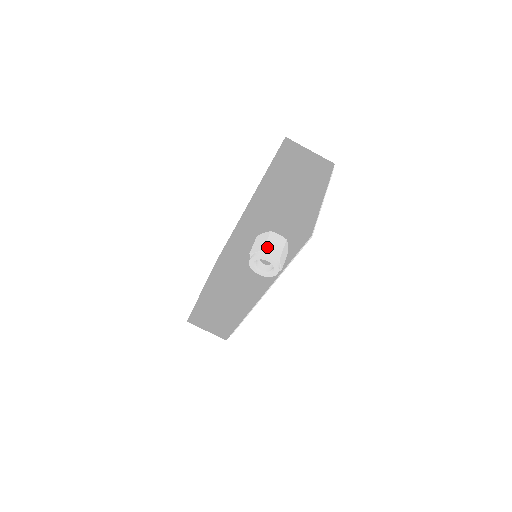
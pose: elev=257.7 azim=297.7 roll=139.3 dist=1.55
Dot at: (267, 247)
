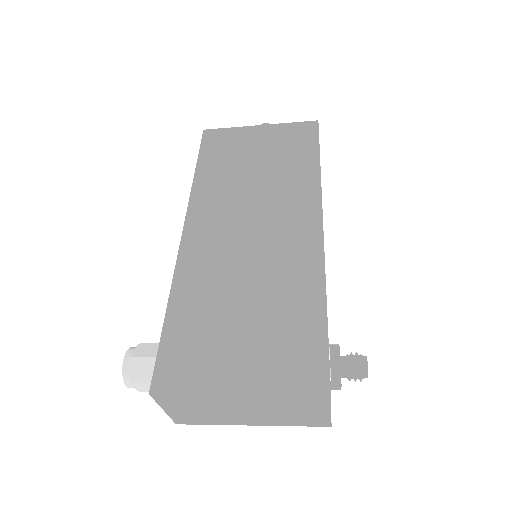
Dot at: (137, 384)
